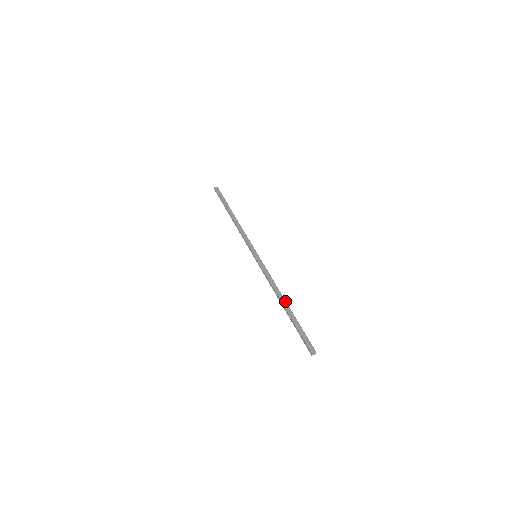
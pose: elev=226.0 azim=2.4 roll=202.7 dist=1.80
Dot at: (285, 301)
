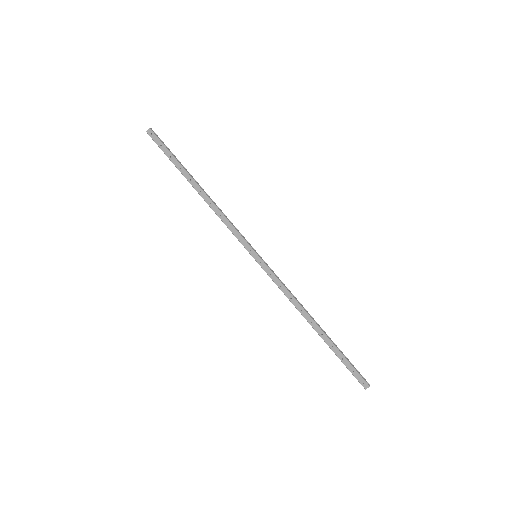
Dot at: (315, 324)
